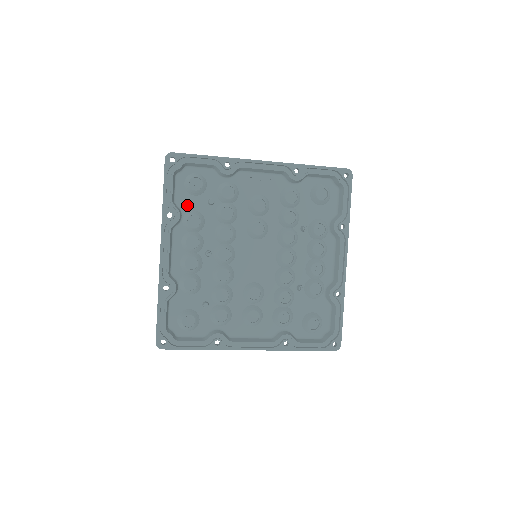
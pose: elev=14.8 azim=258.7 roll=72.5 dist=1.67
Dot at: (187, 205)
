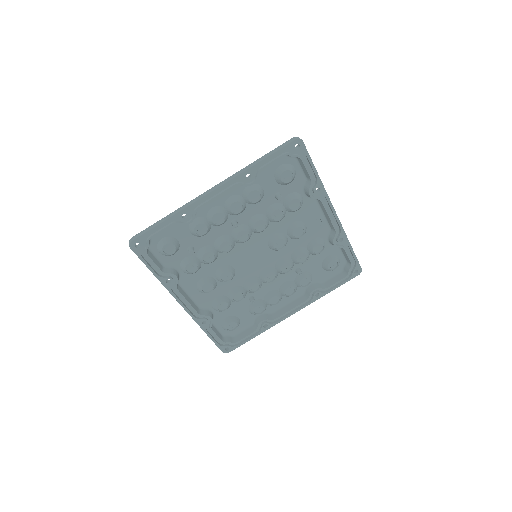
Dot at: (264, 180)
